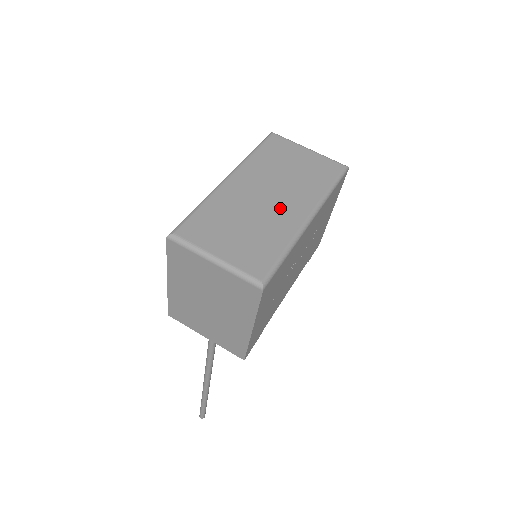
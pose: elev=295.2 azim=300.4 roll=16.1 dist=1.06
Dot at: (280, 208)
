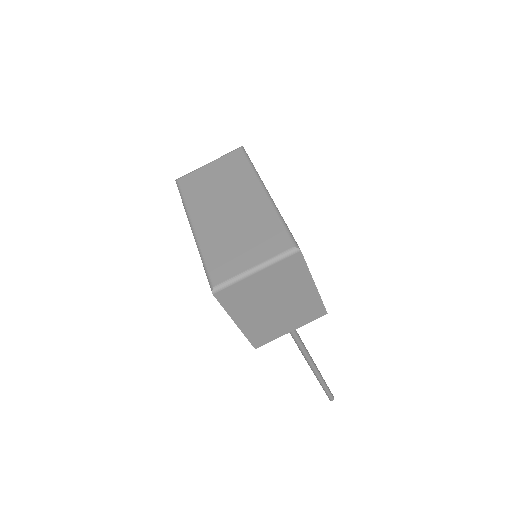
Dot at: (244, 206)
